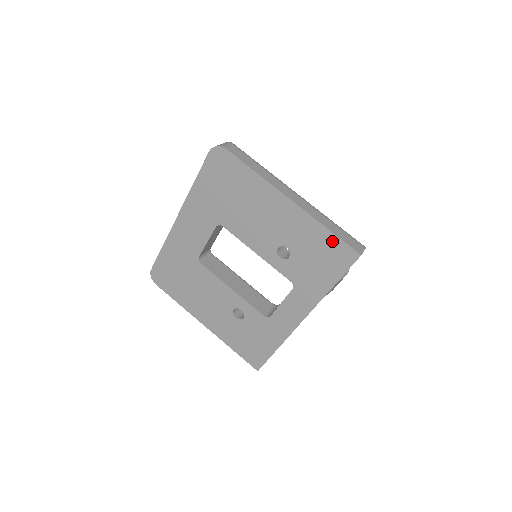
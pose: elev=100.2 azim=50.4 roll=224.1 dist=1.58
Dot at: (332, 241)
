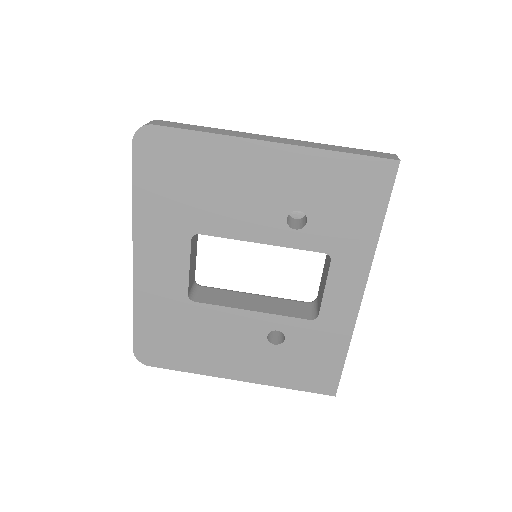
Dot at: (353, 165)
